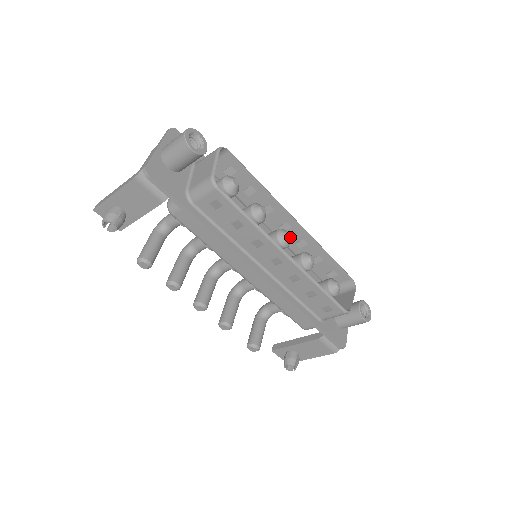
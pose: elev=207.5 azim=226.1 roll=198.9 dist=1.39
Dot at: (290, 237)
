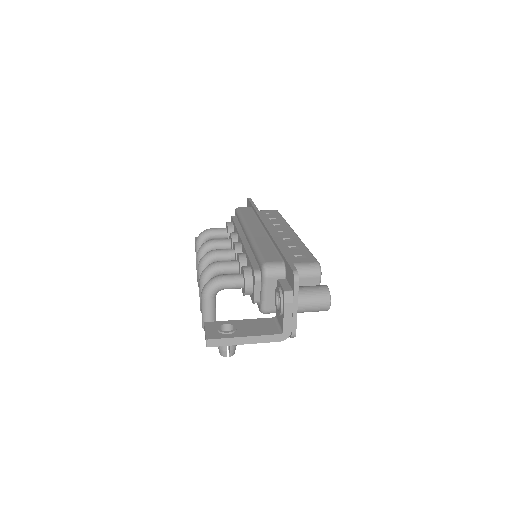
Dot at: occluded
